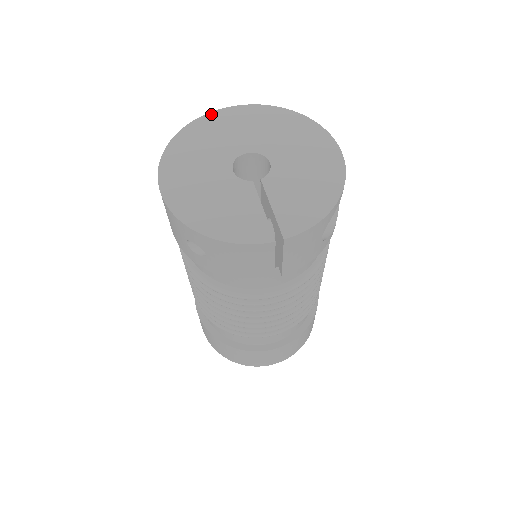
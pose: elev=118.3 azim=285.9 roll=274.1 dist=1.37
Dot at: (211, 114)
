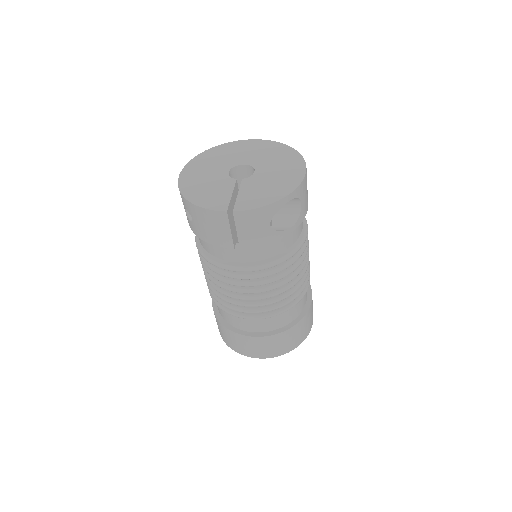
Dot at: (237, 142)
